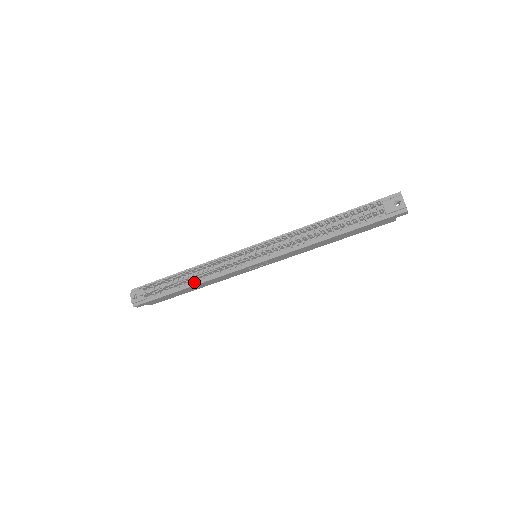
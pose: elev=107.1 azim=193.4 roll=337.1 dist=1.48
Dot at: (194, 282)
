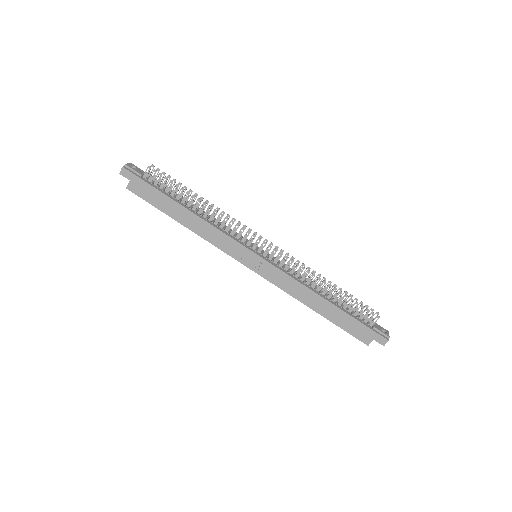
Dot at: (195, 212)
